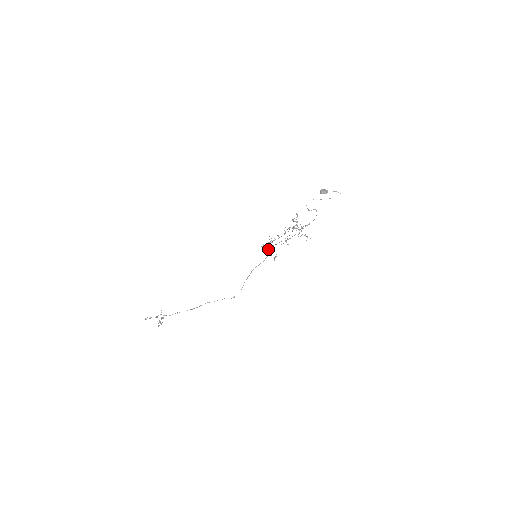
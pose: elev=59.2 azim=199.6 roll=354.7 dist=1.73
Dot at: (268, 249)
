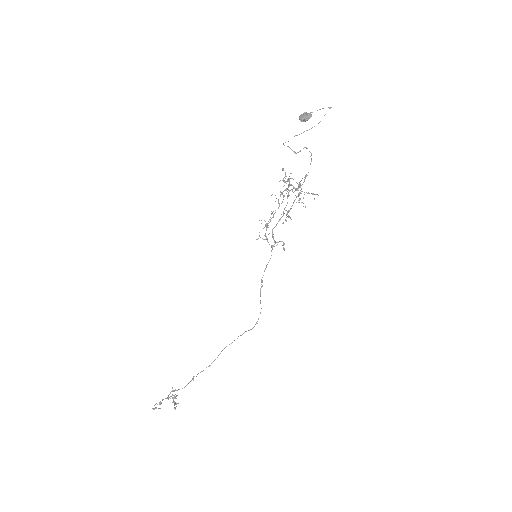
Dot at: occluded
